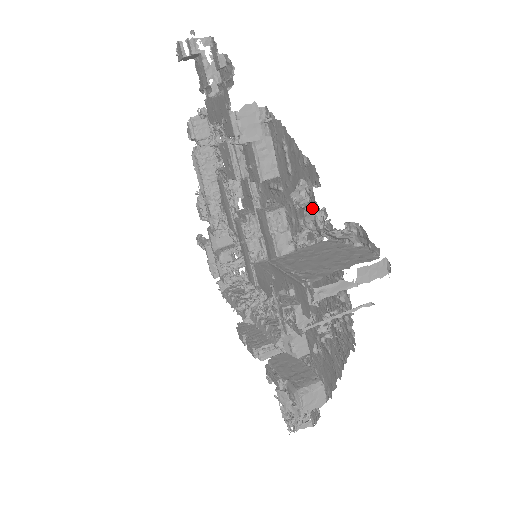
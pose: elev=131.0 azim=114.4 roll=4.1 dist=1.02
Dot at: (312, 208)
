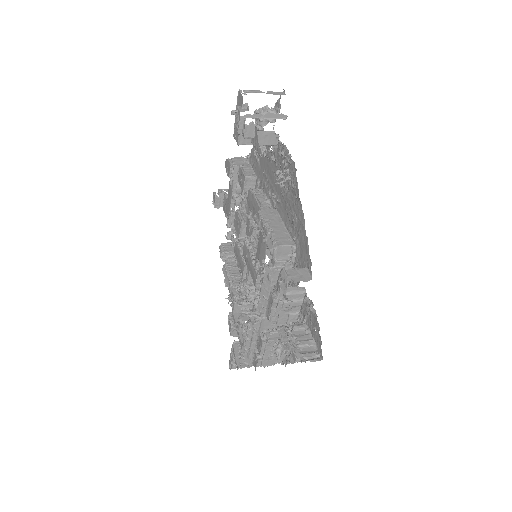
Dot at: occluded
